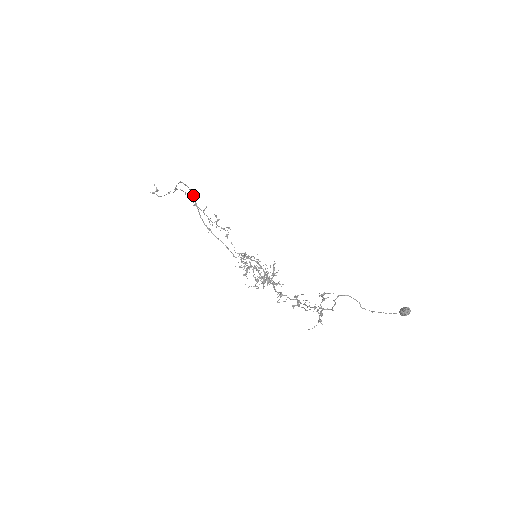
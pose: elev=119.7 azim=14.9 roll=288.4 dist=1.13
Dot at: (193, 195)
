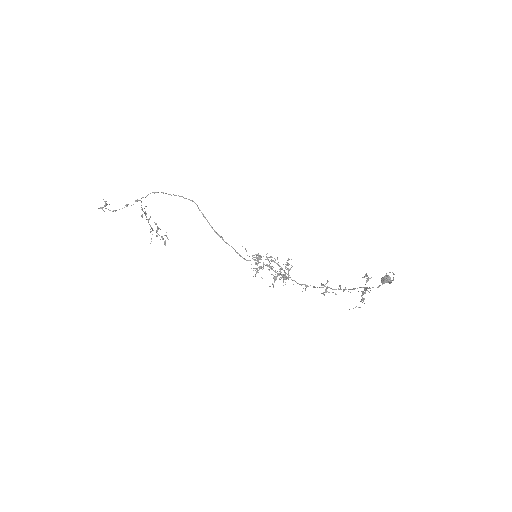
Dot at: (196, 204)
